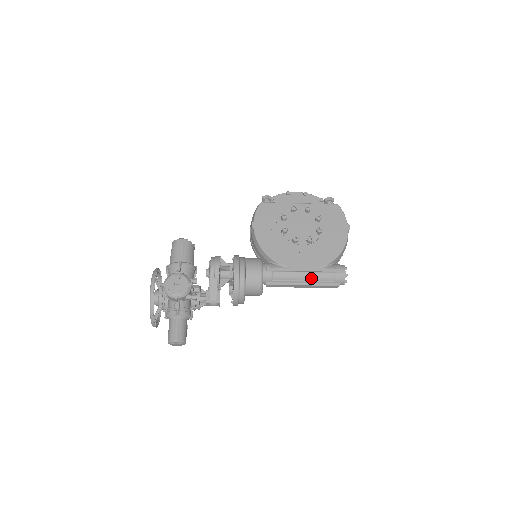
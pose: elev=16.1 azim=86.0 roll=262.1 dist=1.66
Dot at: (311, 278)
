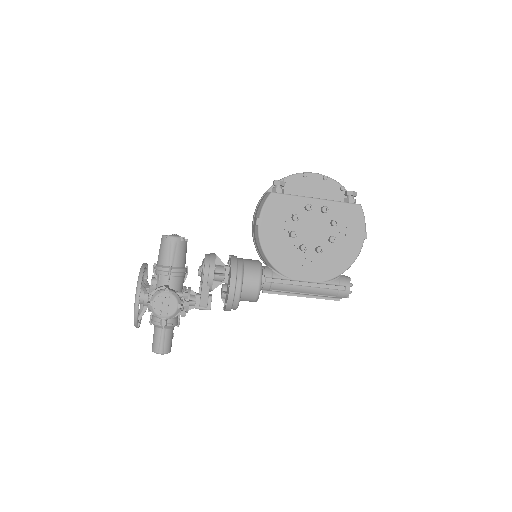
Dot at: (312, 292)
